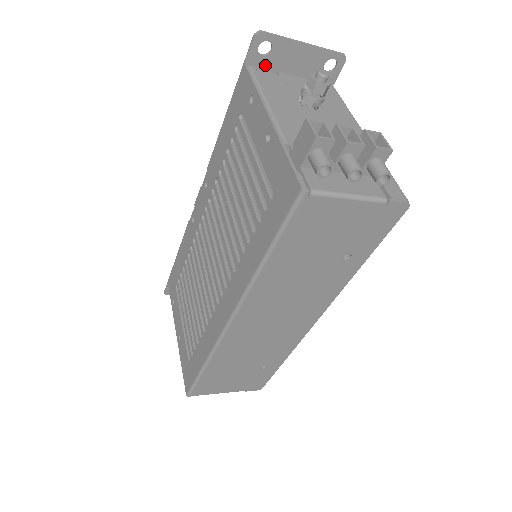
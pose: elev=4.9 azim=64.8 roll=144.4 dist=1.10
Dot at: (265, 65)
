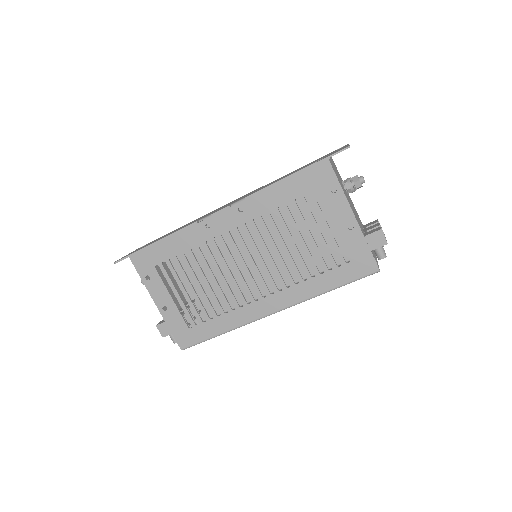
Dot at: occluded
